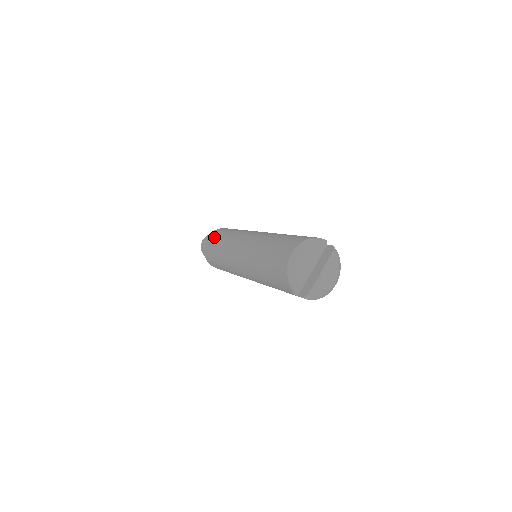
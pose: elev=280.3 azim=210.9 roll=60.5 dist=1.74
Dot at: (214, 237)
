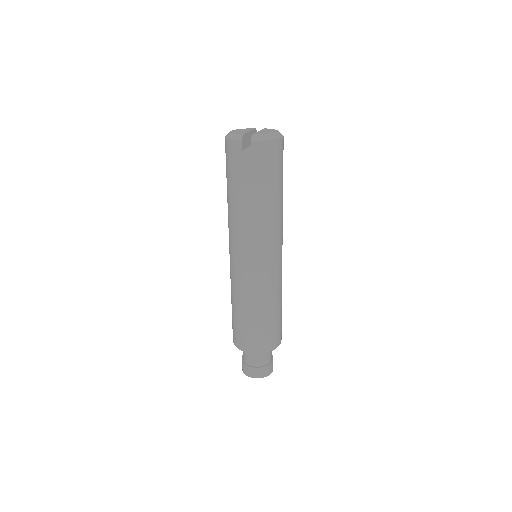
Dot at: occluded
